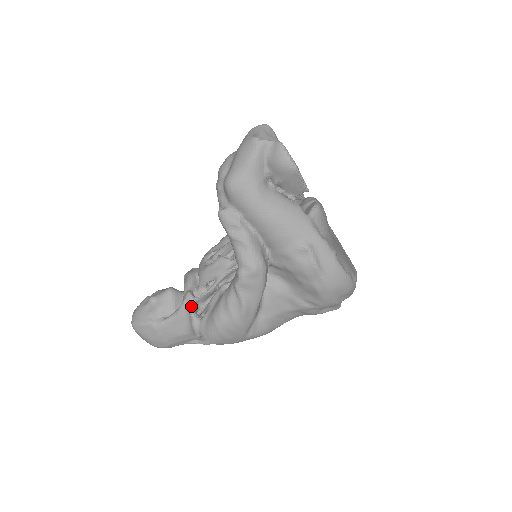
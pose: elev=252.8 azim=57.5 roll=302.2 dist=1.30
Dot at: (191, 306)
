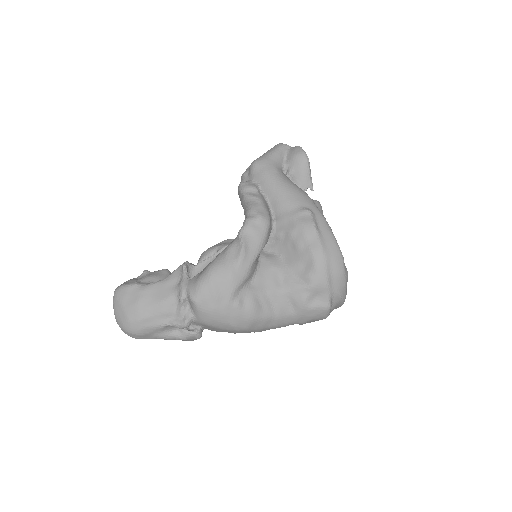
Dot at: (187, 266)
